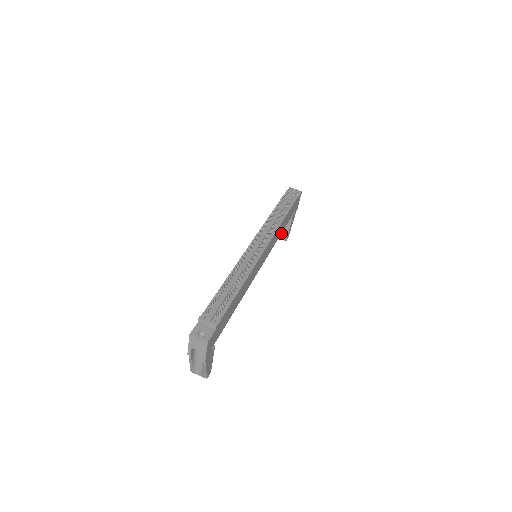
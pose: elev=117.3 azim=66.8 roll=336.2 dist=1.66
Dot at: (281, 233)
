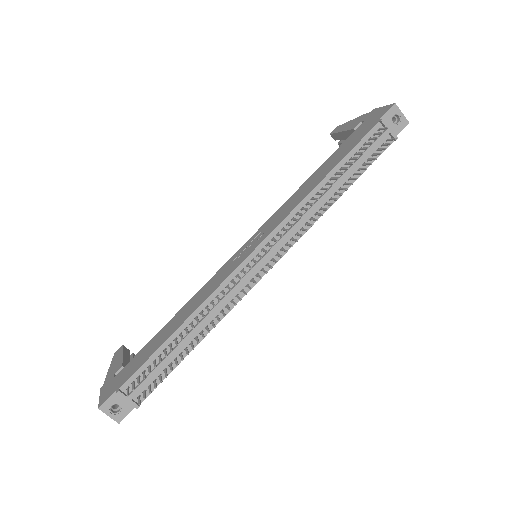
Dot at: occluded
